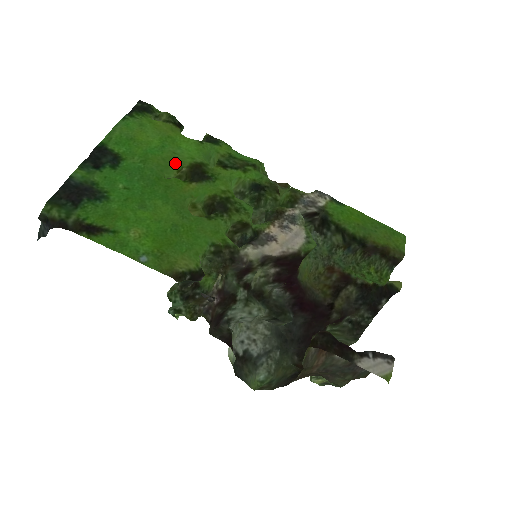
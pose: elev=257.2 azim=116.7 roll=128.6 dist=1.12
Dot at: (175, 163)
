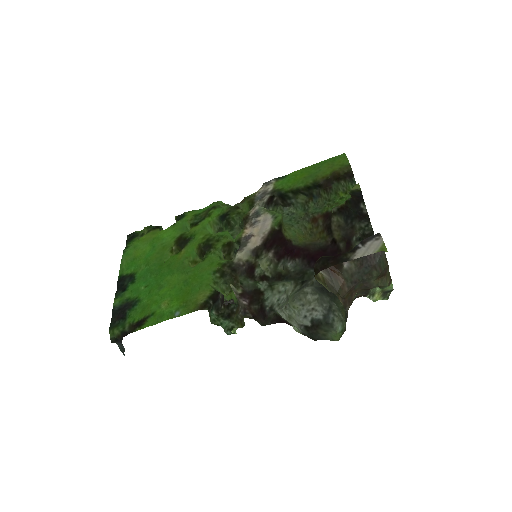
Dot at: (166, 249)
